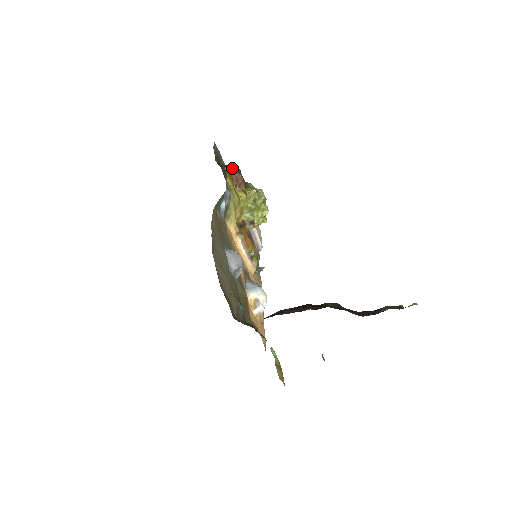
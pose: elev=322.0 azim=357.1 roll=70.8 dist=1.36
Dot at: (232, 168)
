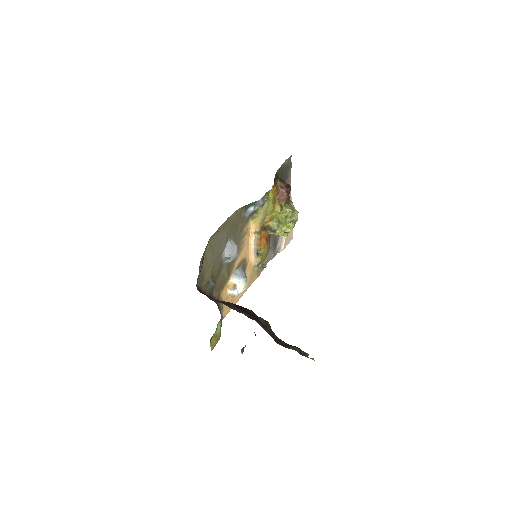
Dot at: (284, 184)
